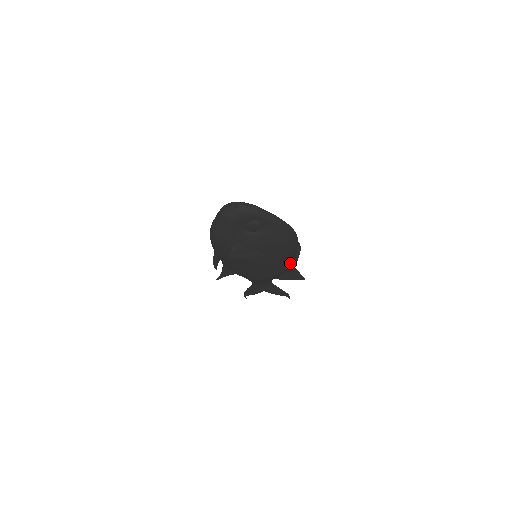
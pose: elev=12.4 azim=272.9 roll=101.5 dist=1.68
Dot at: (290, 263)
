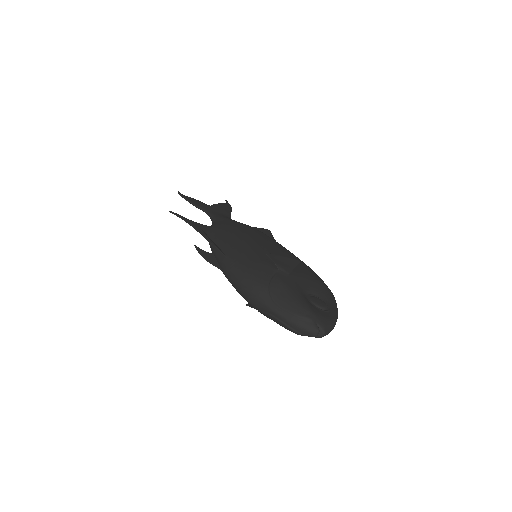
Dot at: occluded
